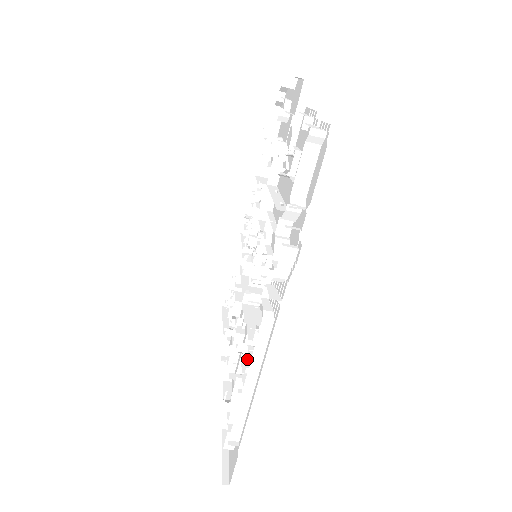
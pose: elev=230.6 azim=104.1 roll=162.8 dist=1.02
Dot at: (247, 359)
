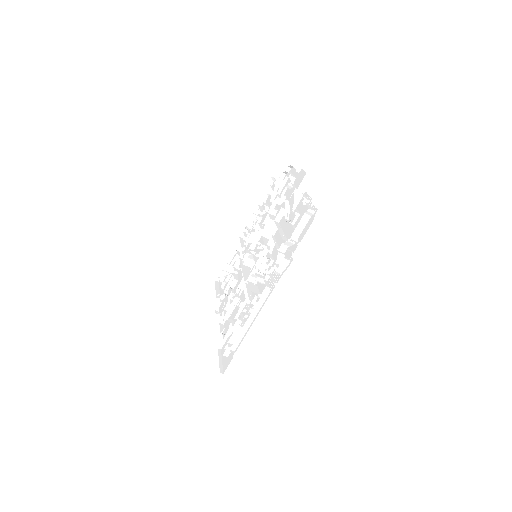
Dot at: (245, 311)
